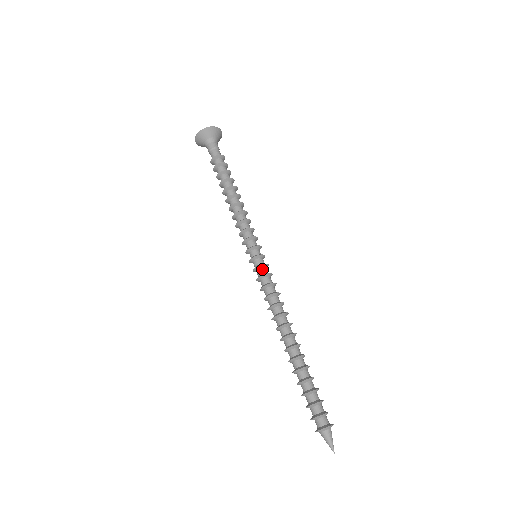
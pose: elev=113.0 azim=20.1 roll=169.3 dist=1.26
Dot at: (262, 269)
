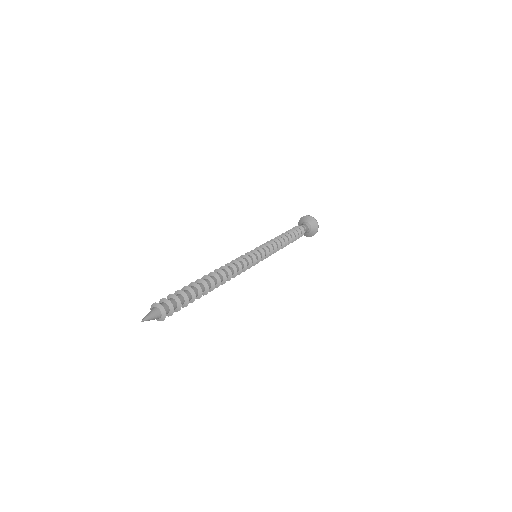
Dot at: (251, 257)
